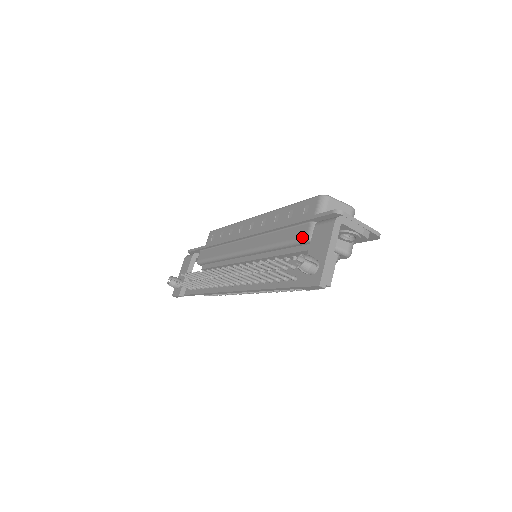
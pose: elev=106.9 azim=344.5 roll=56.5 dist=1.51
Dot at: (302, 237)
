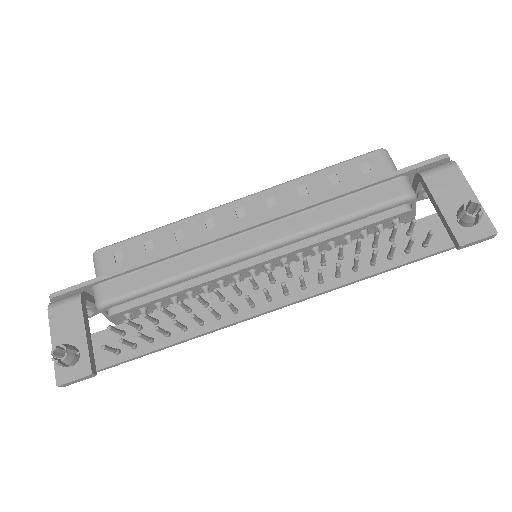
Dot at: (399, 196)
